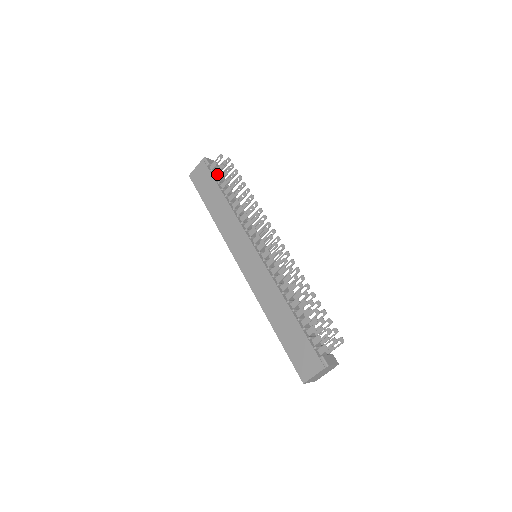
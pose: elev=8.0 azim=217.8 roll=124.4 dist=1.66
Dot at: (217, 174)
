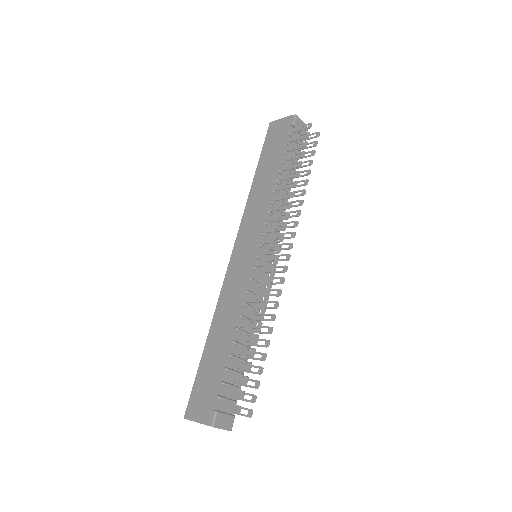
Dot at: (295, 141)
